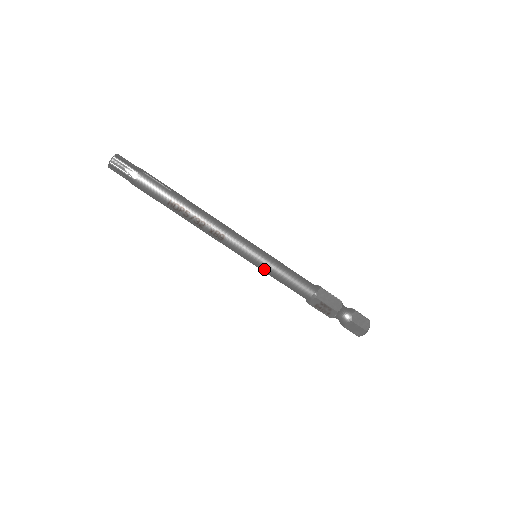
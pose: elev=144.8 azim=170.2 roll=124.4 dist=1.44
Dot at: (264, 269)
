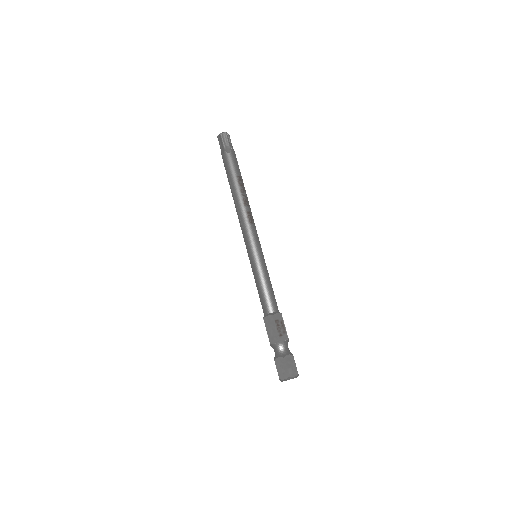
Dot at: (260, 264)
